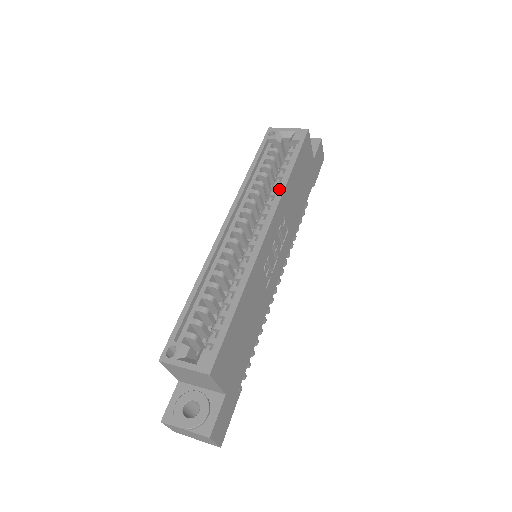
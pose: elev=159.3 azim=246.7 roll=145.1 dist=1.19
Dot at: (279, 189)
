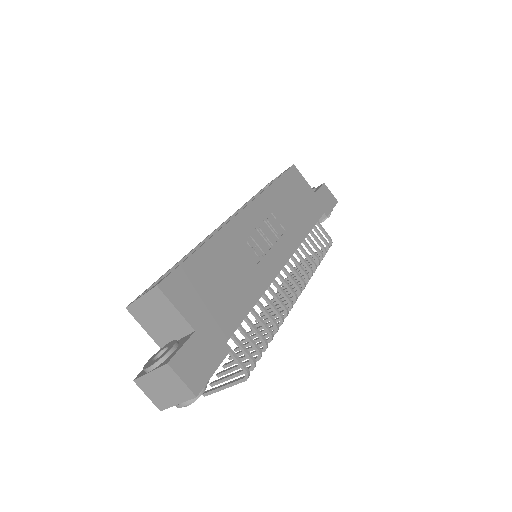
Dot at: occluded
